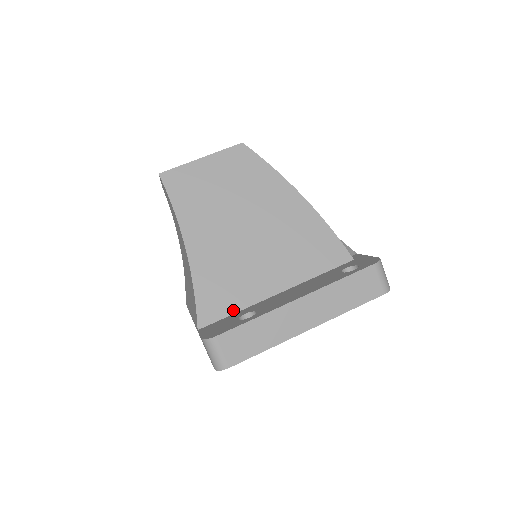
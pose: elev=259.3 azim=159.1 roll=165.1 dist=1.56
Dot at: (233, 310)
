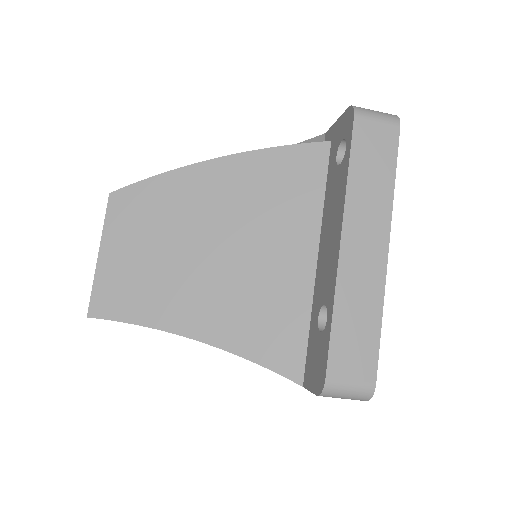
Dot at: (304, 328)
